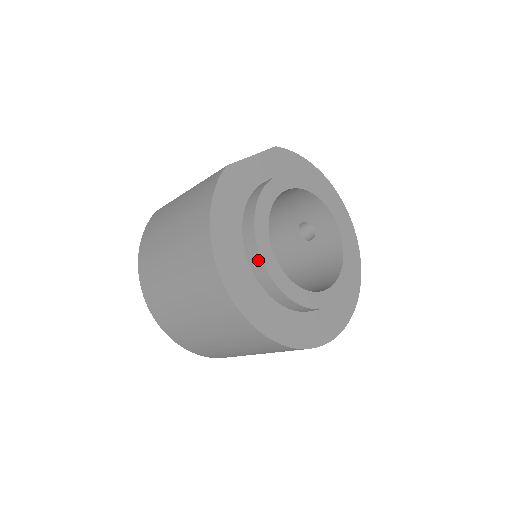
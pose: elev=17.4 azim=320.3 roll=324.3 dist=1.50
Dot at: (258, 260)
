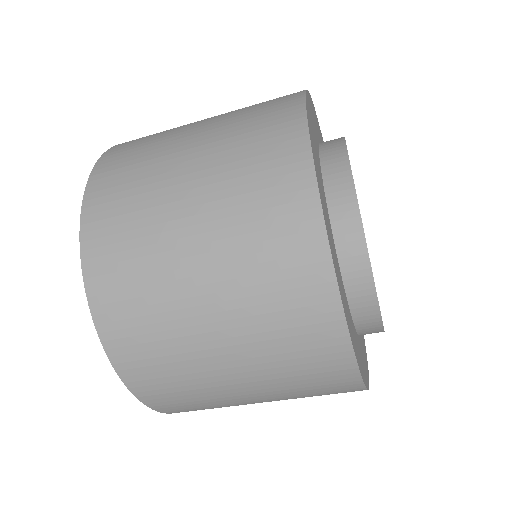
Dot at: (343, 165)
